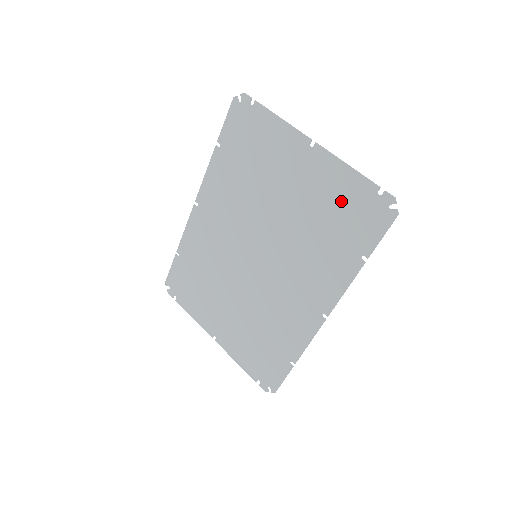
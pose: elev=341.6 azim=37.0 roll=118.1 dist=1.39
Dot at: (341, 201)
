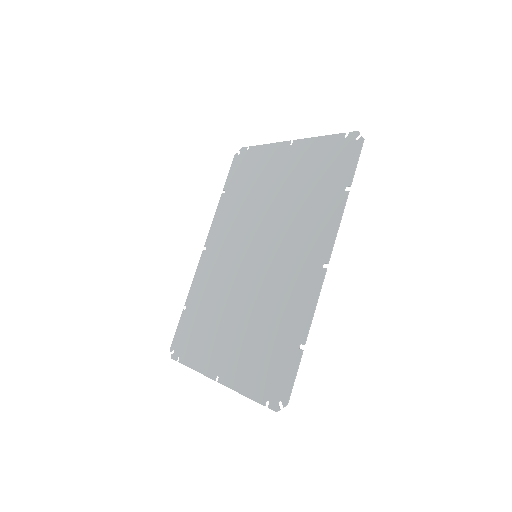
Dot at: (319, 162)
